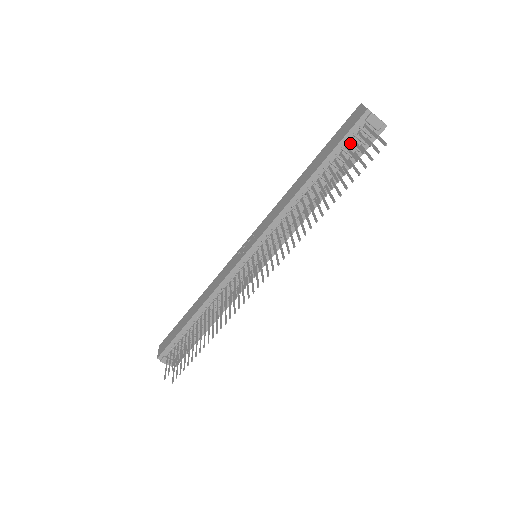
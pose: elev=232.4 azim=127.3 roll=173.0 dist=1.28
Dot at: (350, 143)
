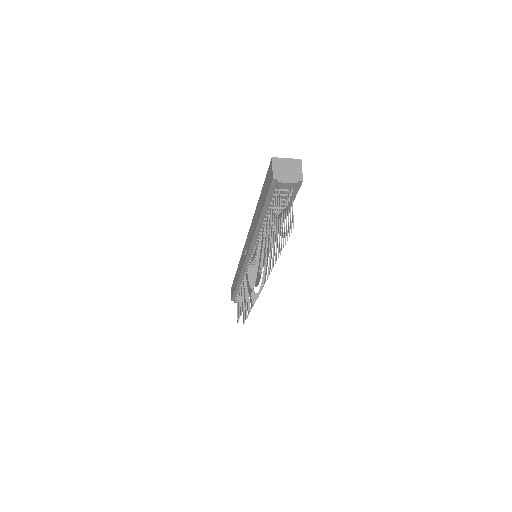
Dot at: (275, 200)
